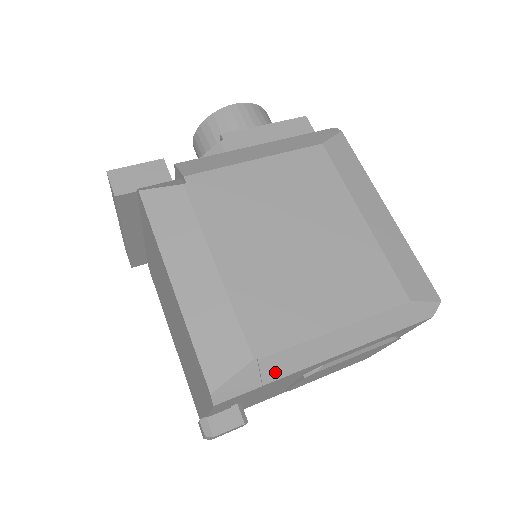
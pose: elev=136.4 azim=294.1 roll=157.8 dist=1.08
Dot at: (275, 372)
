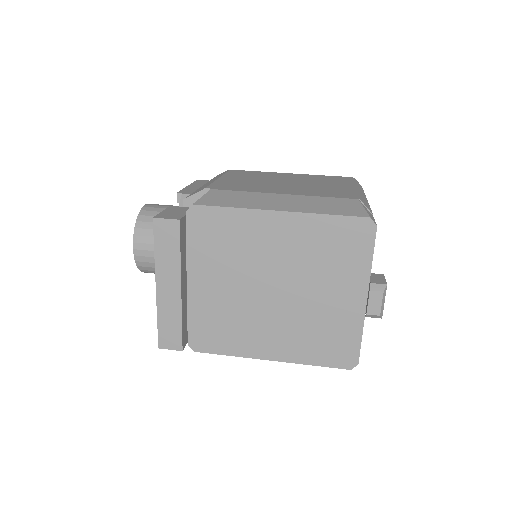
Dot at: (368, 207)
